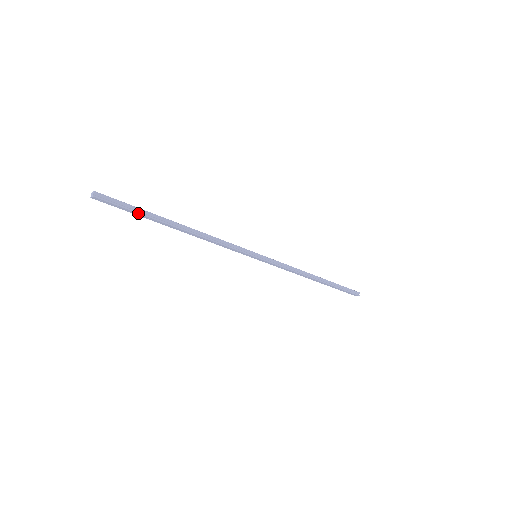
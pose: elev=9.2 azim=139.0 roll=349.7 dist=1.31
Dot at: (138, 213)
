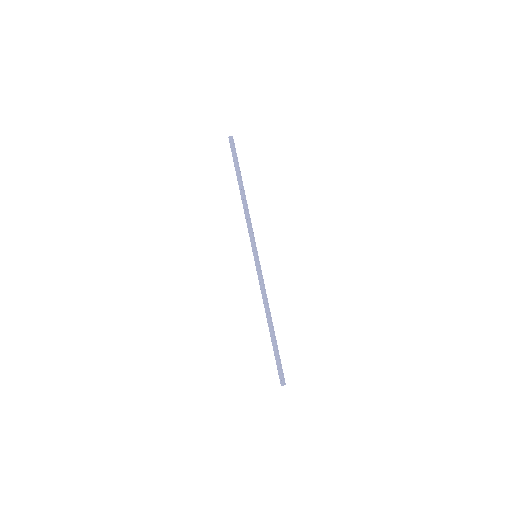
Dot at: (237, 162)
